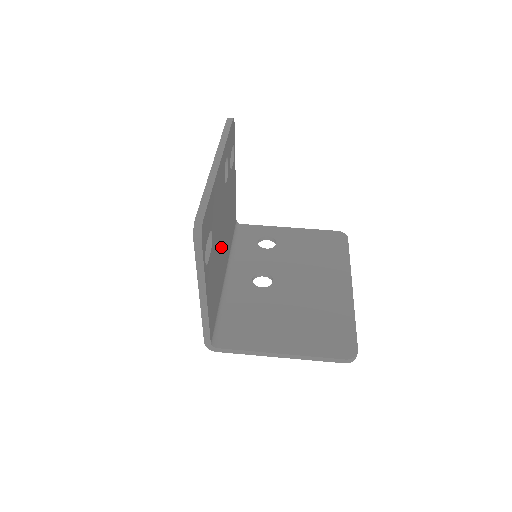
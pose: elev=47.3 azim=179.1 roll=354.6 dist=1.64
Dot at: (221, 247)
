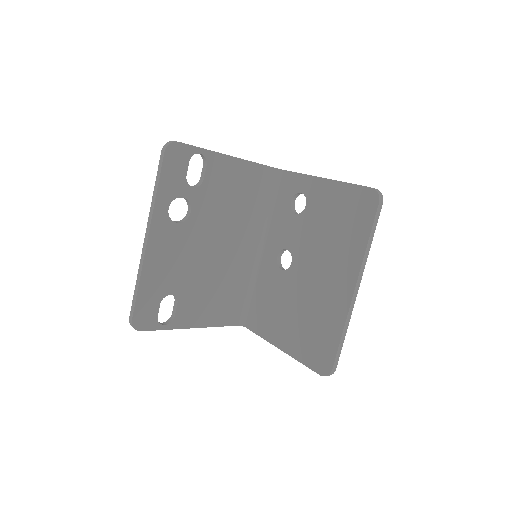
Dot at: (218, 260)
